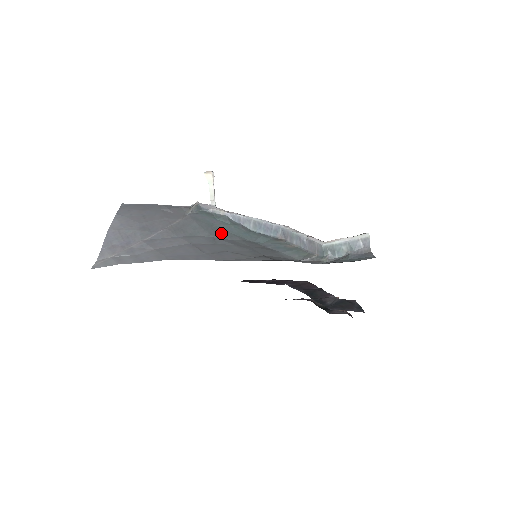
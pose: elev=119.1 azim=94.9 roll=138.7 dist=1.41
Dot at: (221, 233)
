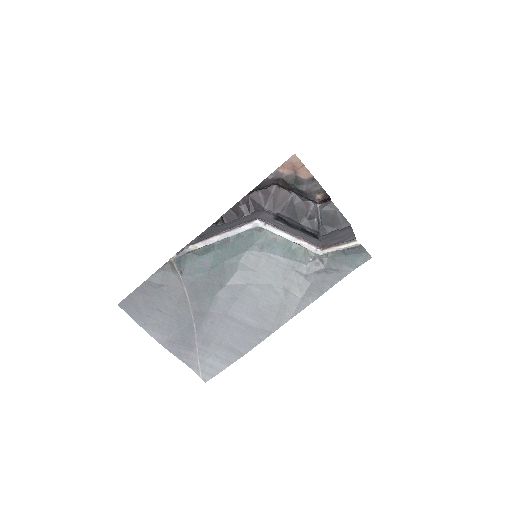
Dot at: (223, 272)
